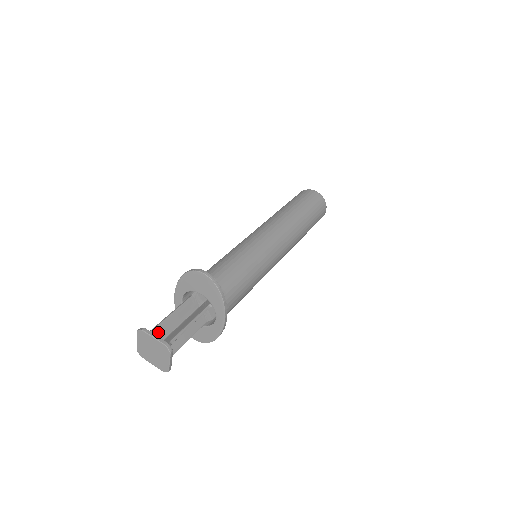
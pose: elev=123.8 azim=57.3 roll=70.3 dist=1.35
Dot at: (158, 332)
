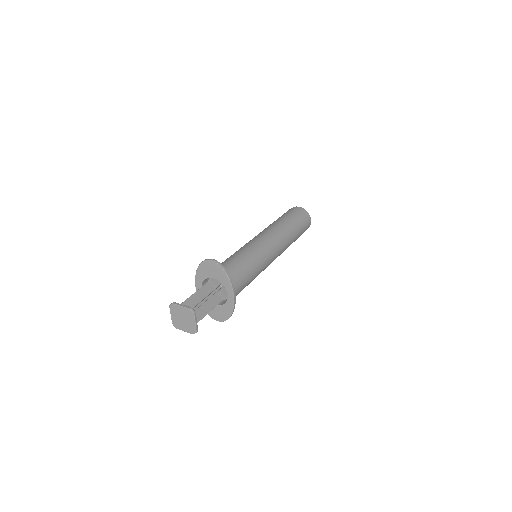
Dot at: occluded
